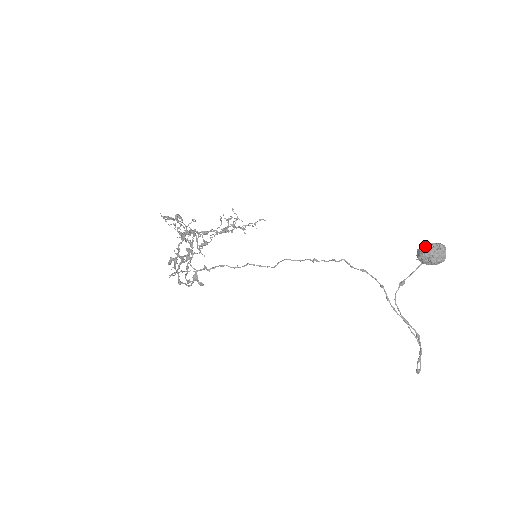
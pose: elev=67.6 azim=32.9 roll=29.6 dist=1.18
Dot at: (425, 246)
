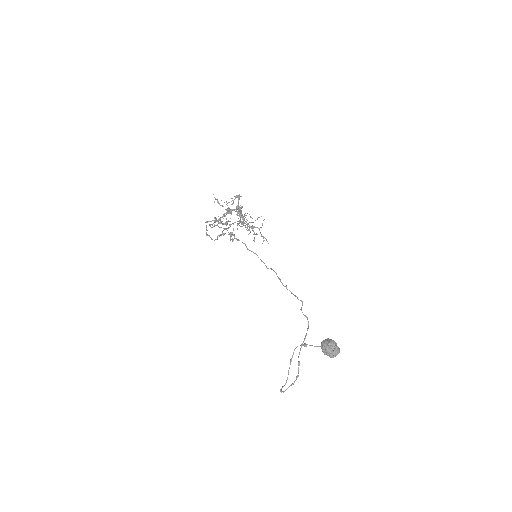
Dot at: (328, 341)
